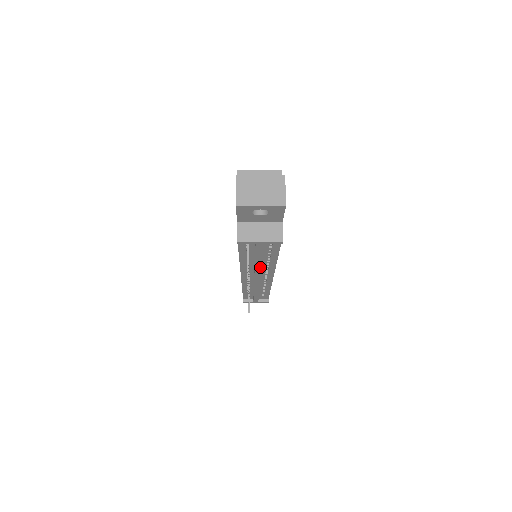
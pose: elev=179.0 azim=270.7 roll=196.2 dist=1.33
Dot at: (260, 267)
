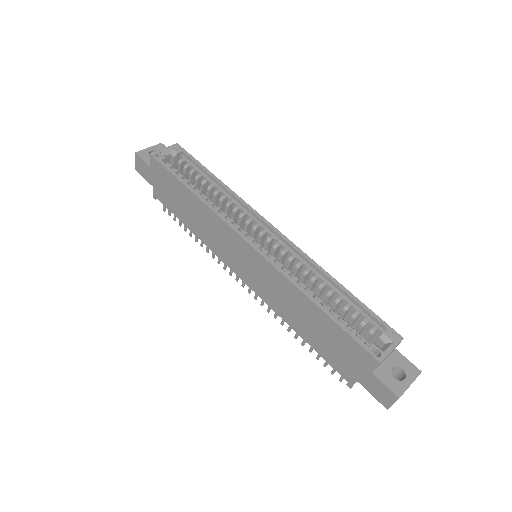
Dot at: occluded
